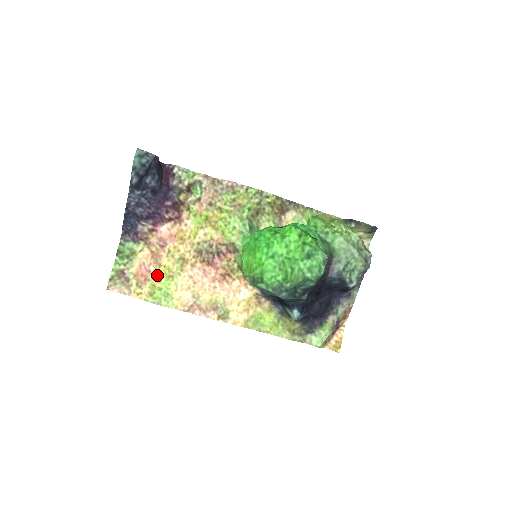
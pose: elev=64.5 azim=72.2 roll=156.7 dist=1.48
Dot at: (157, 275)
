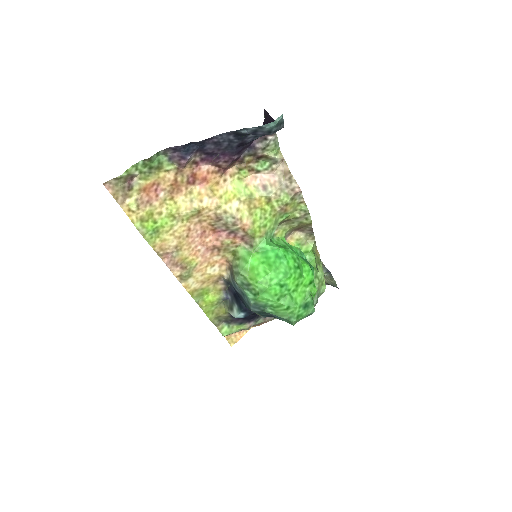
Dot at: (162, 205)
